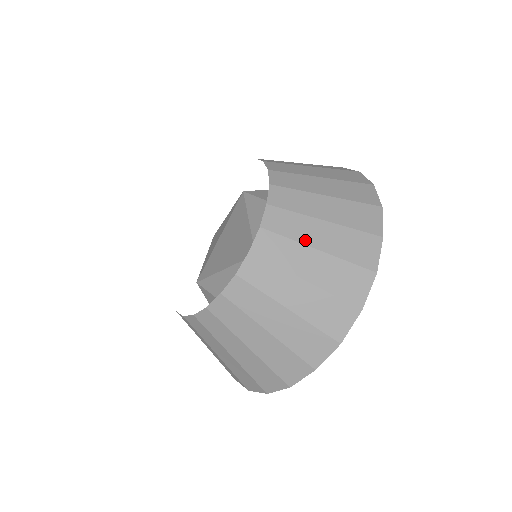
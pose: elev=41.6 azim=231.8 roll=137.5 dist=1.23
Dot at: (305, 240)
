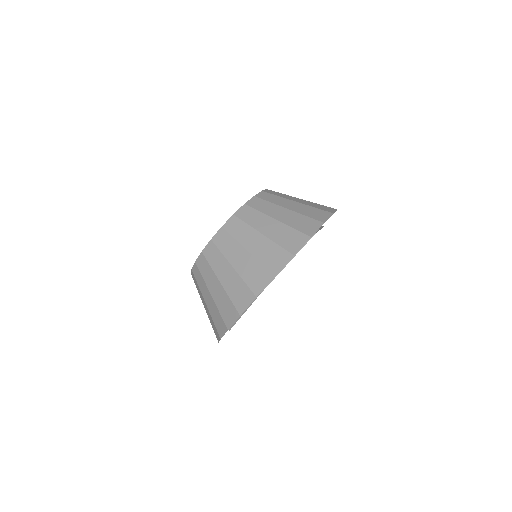
Dot at: (270, 214)
